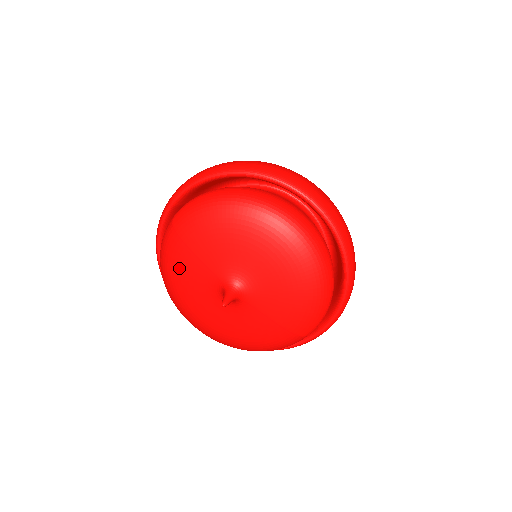
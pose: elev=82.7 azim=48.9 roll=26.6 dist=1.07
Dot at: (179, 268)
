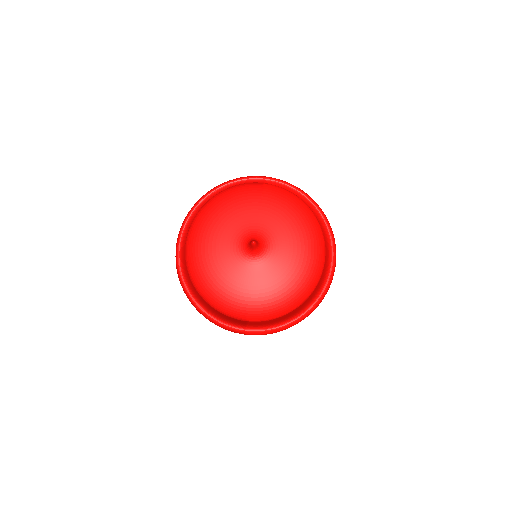
Dot at: (238, 203)
